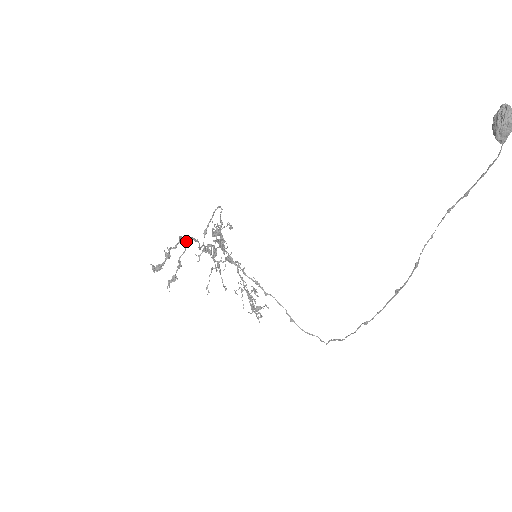
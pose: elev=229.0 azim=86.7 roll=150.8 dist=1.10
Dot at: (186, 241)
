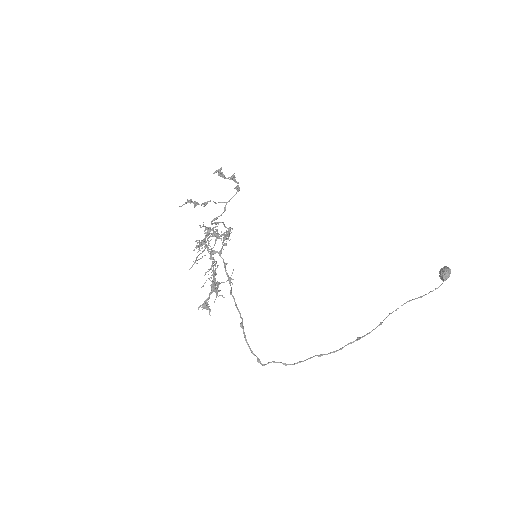
Dot at: occluded
